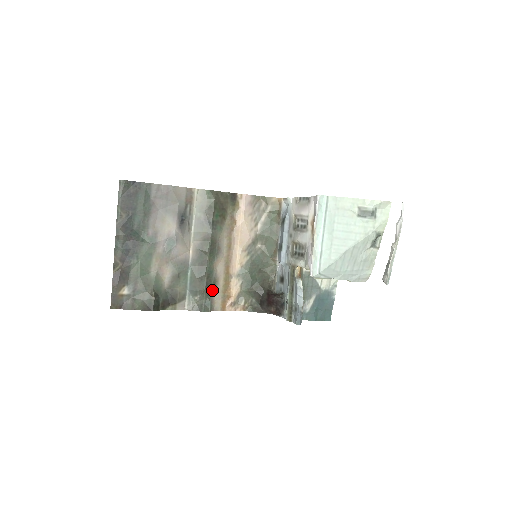
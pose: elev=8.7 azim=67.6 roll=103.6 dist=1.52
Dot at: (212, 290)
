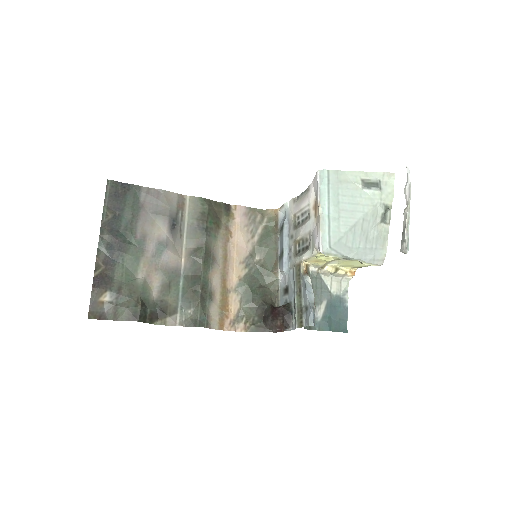
Dot at: (208, 304)
